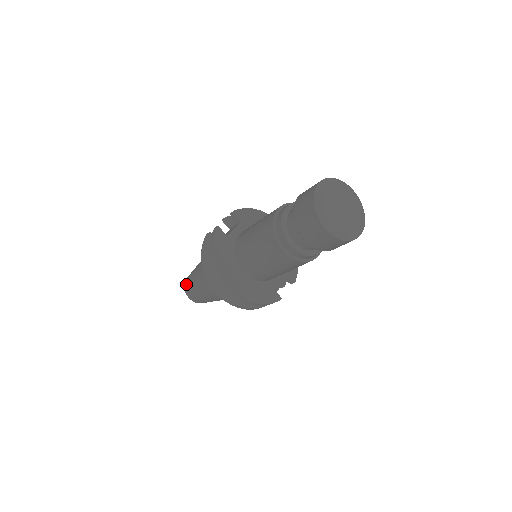
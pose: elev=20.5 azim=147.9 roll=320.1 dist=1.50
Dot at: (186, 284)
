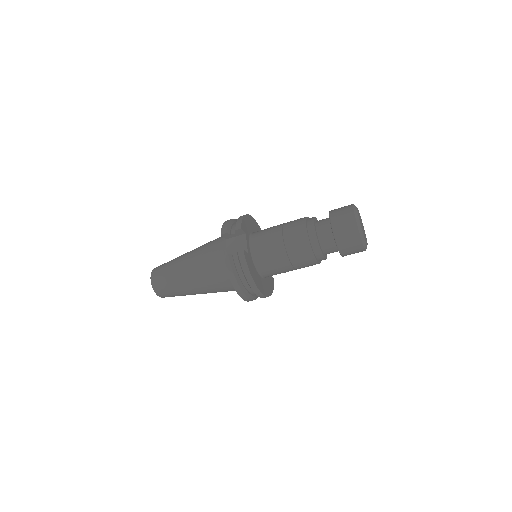
Dot at: (159, 288)
